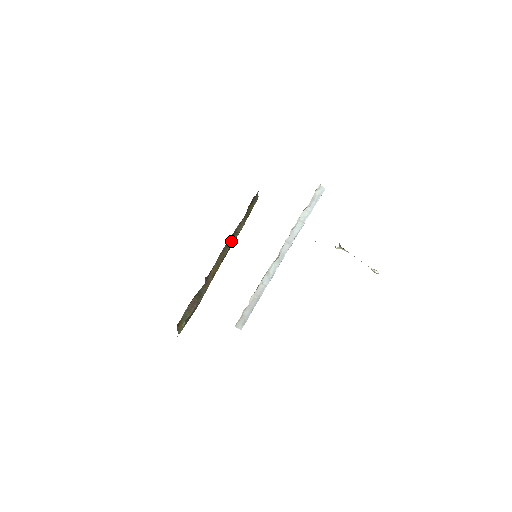
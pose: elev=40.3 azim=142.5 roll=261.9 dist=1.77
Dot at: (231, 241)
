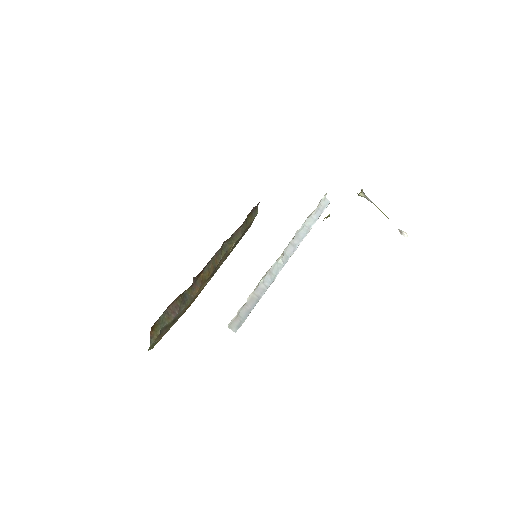
Dot at: (226, 249)
